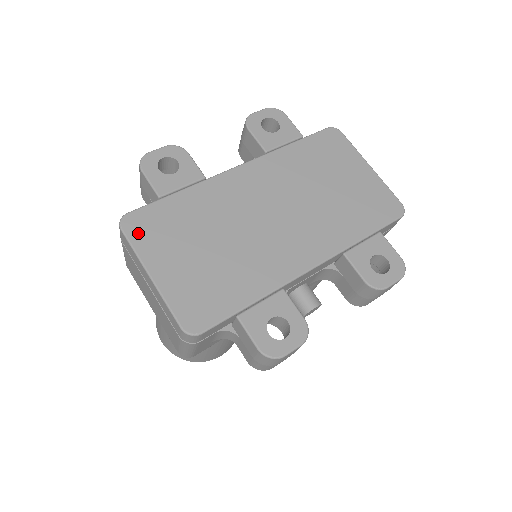
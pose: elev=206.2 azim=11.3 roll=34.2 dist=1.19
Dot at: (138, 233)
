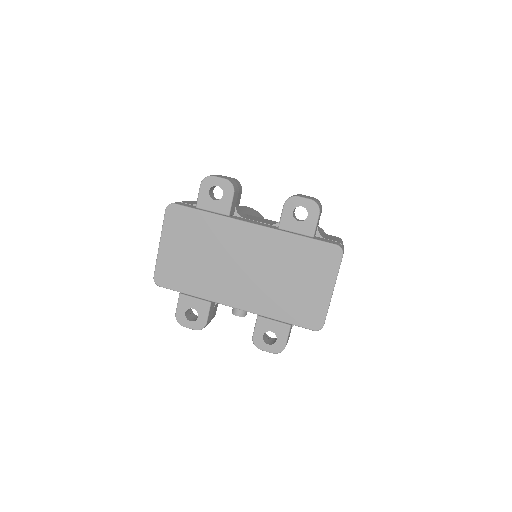
Dot at: (171, 219)
